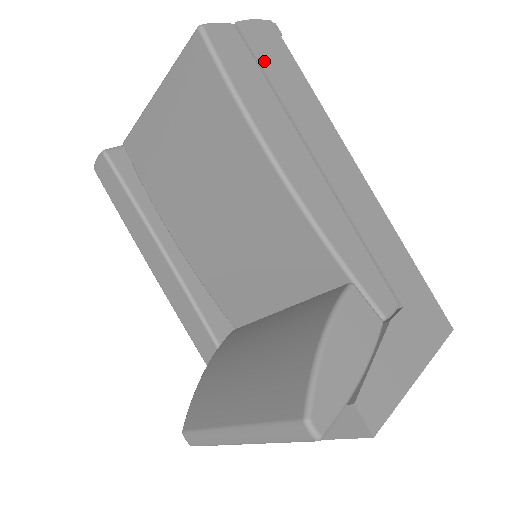
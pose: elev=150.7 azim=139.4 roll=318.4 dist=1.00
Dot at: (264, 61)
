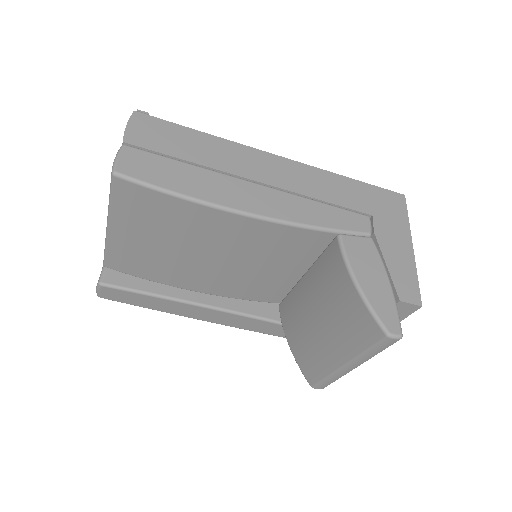
Dot at: (163, 149)
